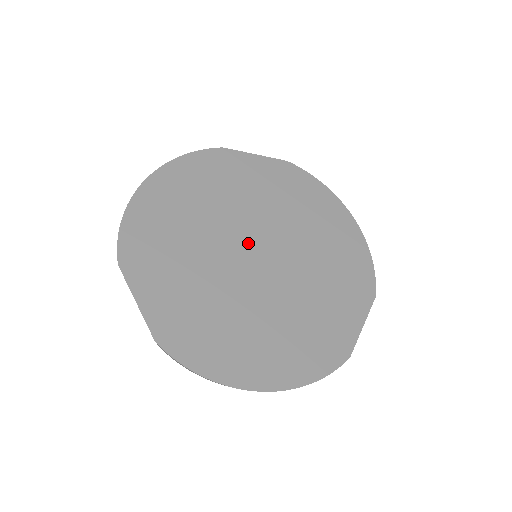
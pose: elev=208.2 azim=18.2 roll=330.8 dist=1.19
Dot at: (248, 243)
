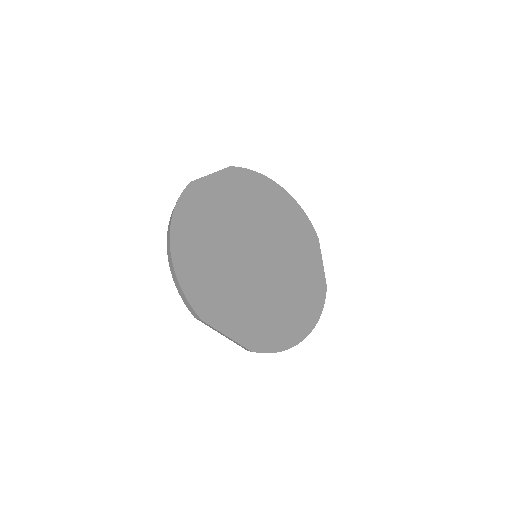
Dot at: (250, 251)
